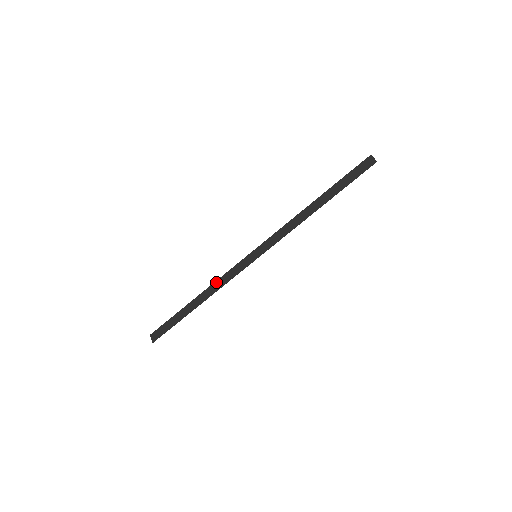
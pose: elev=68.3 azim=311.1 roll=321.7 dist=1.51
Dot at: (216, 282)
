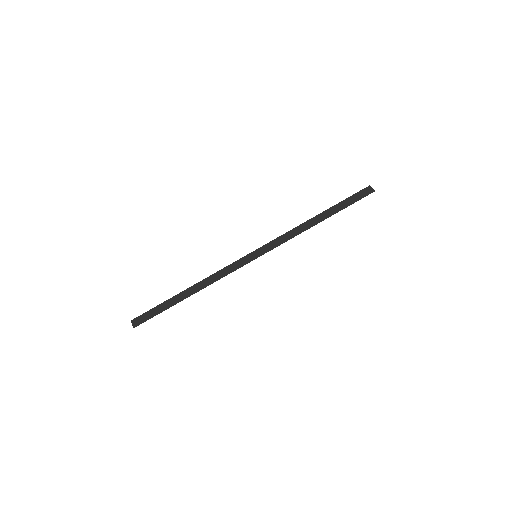
Dot at: (213, 275)
